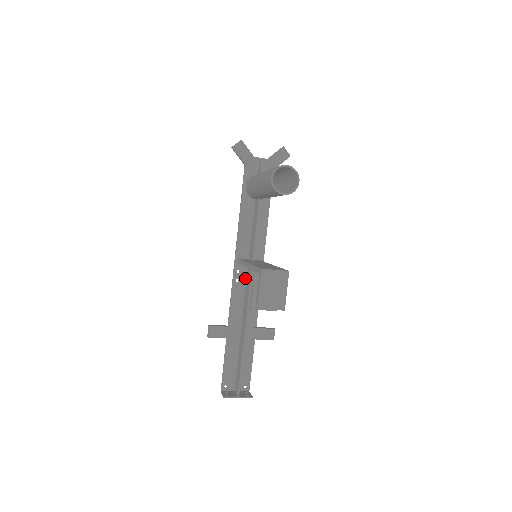
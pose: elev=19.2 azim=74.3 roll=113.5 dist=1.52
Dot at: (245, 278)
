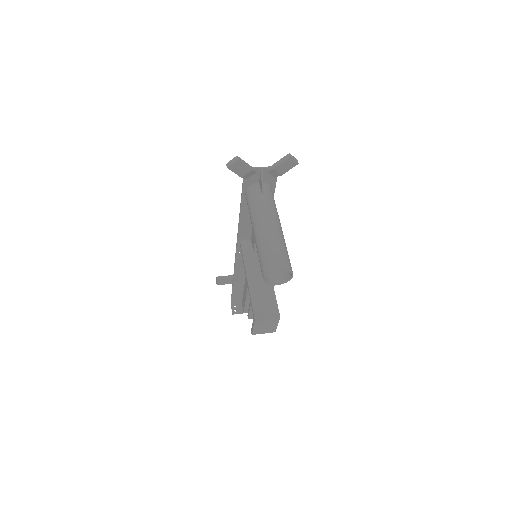
Dot at: occluded
